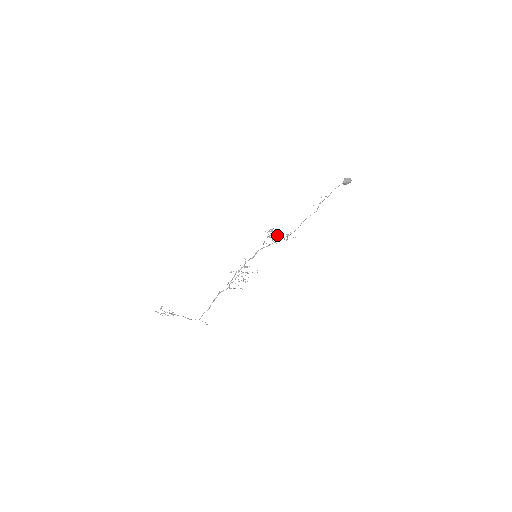
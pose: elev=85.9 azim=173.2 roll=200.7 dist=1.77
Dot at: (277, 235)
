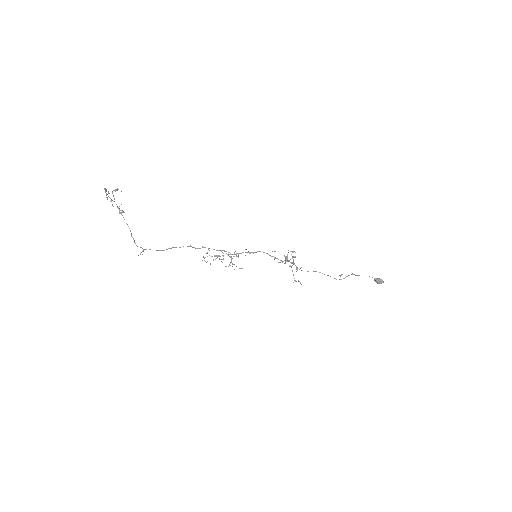
Dot at: (293, 264)
